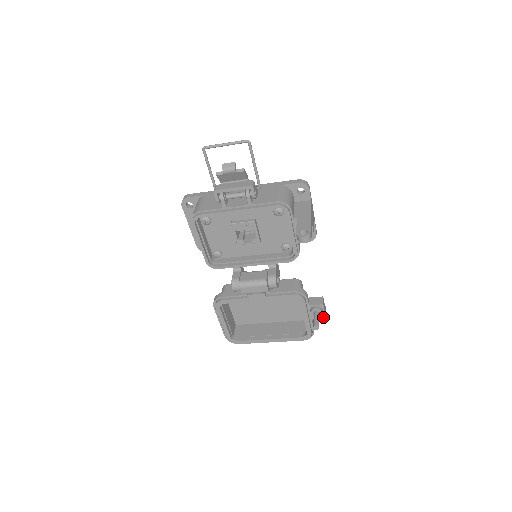
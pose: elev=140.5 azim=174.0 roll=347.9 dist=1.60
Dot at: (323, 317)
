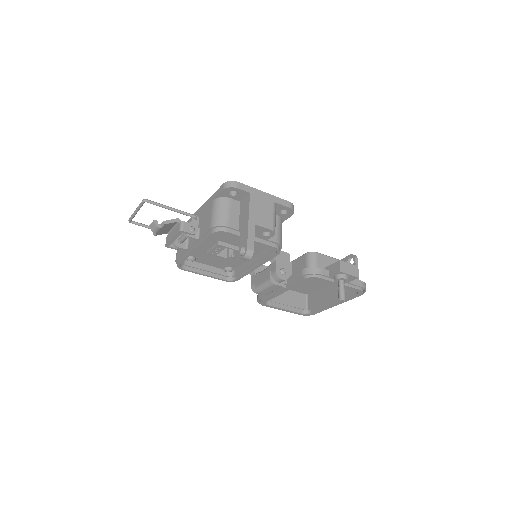
Dot at: (354, 277)
